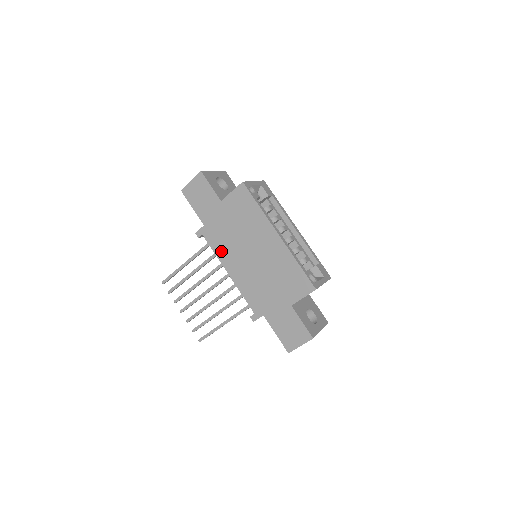
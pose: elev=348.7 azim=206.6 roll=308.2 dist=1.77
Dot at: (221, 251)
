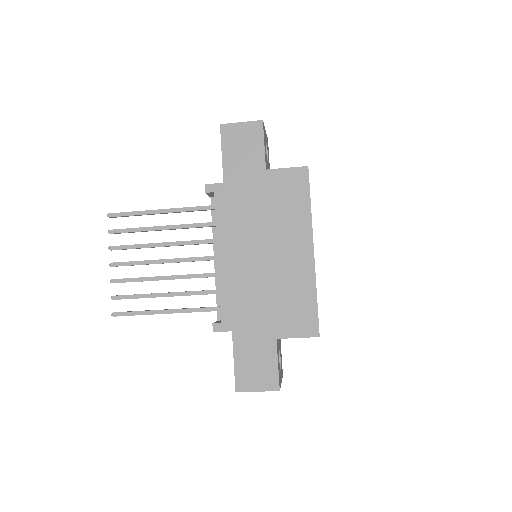
Dot at: (226, 226)
